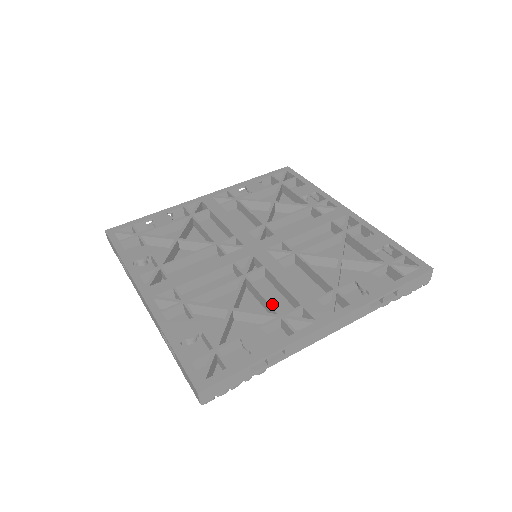
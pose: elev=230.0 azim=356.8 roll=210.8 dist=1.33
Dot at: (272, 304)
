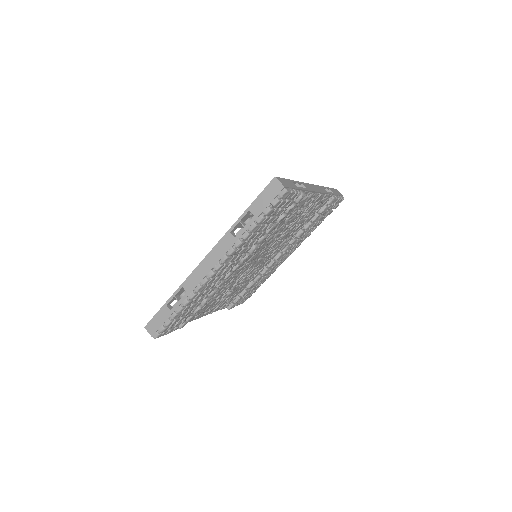
Dot at: occluded
